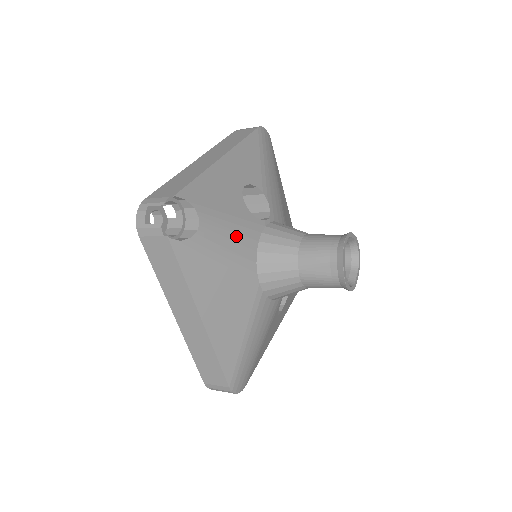
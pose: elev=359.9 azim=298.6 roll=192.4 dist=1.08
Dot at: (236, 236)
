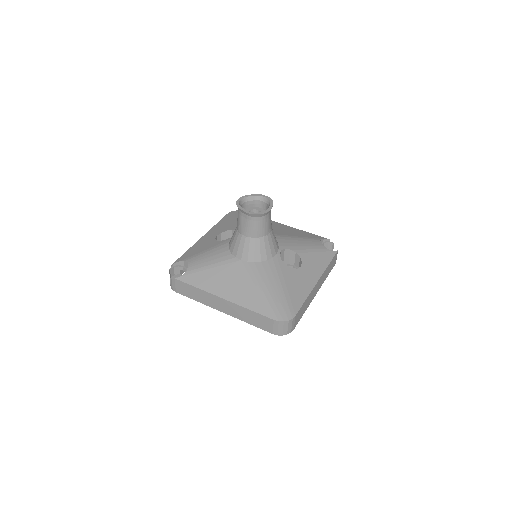
Dot at: (212, 254)
